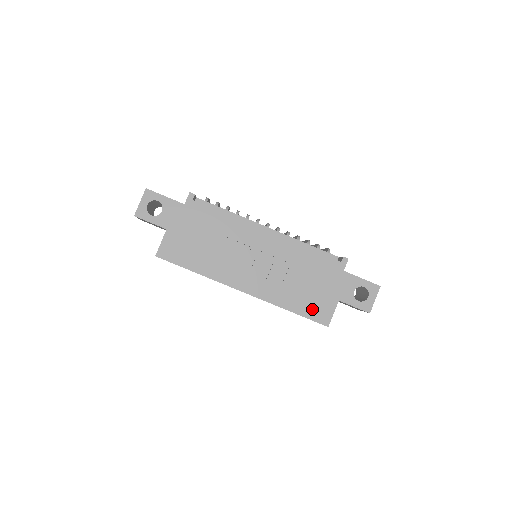
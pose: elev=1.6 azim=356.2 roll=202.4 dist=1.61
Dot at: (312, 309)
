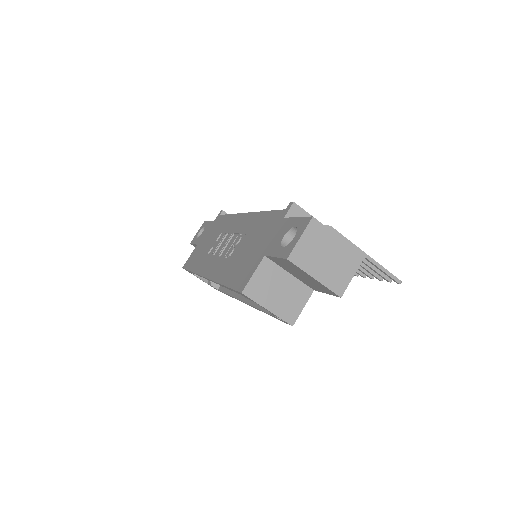
Dot at: (239, 276)
